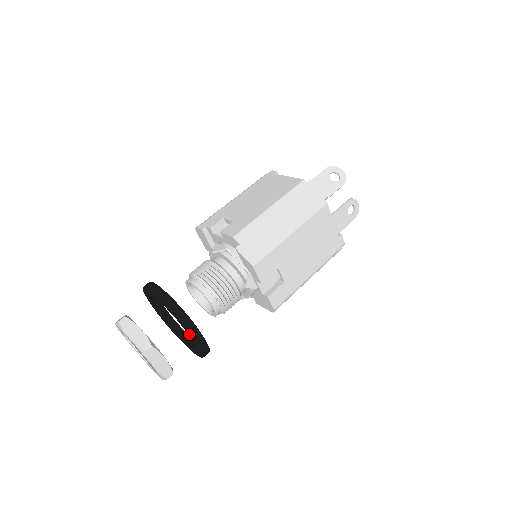
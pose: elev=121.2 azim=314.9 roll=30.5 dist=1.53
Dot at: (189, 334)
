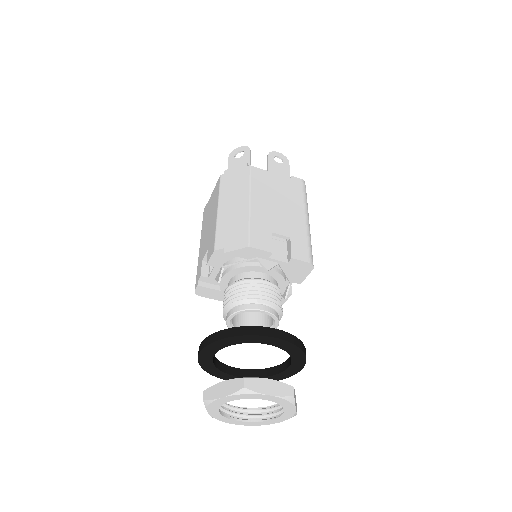
Dot at: (264, 341)
